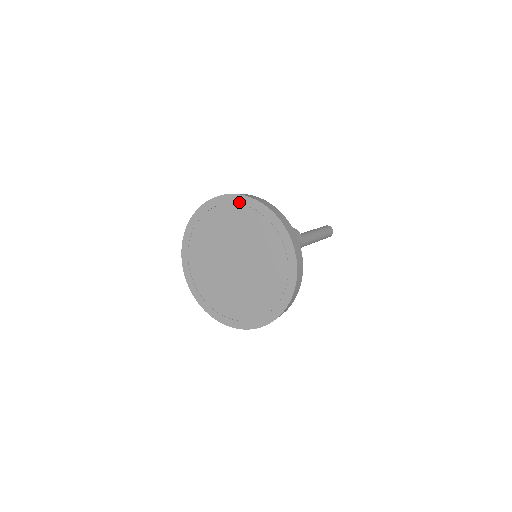
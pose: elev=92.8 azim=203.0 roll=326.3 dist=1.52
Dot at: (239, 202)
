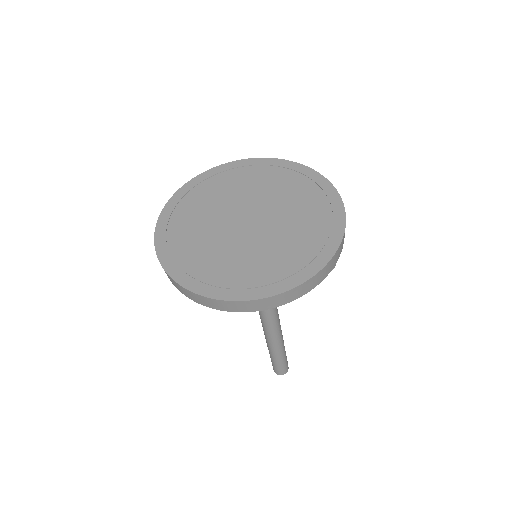
Dot at: (313, 178)
